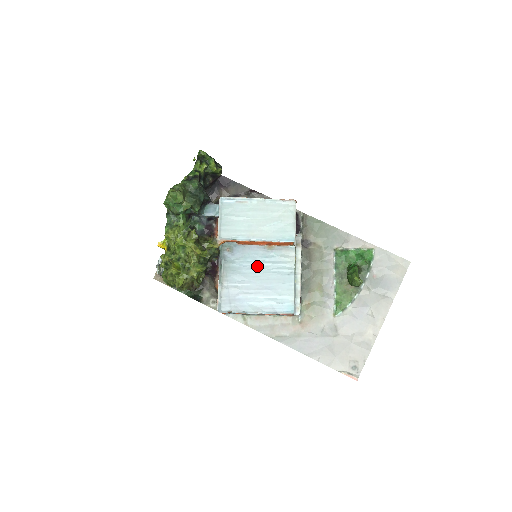
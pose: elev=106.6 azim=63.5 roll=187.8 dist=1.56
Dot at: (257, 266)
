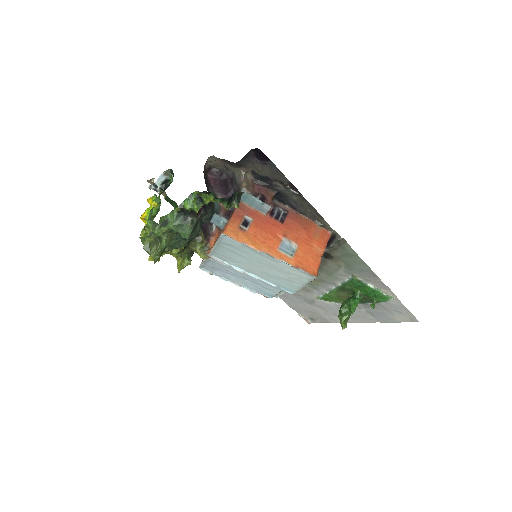
Dot at: occluded
